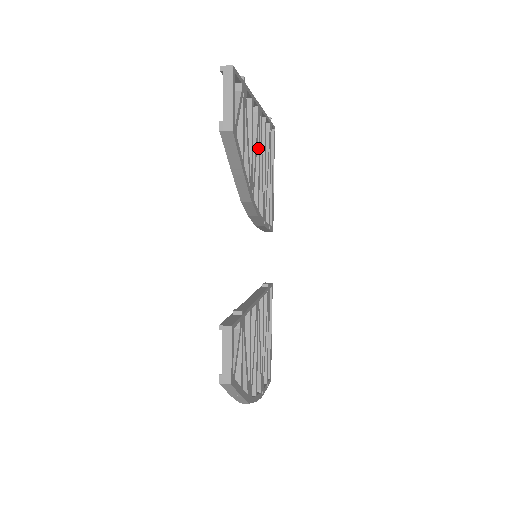
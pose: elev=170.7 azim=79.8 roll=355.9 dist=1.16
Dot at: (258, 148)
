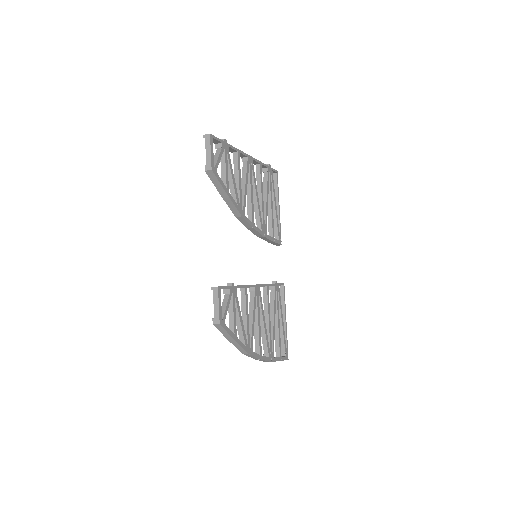
Dot at: (250, 183)
